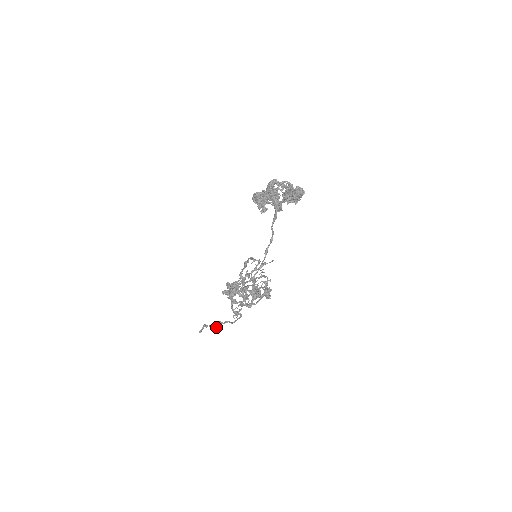
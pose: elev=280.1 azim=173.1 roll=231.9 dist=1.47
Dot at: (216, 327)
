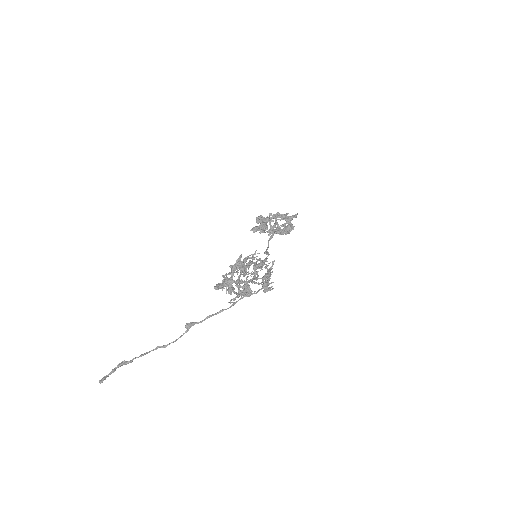
Dot at: occluded
